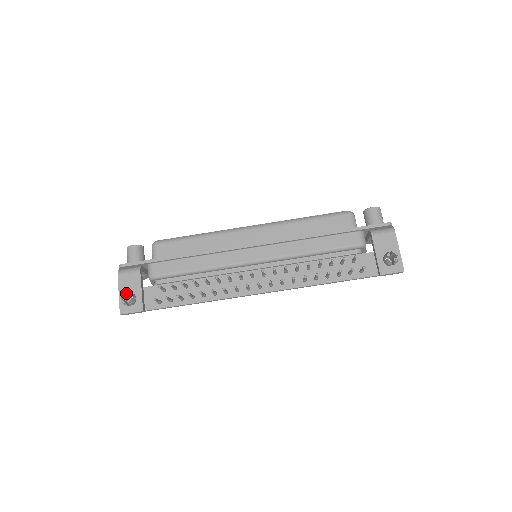
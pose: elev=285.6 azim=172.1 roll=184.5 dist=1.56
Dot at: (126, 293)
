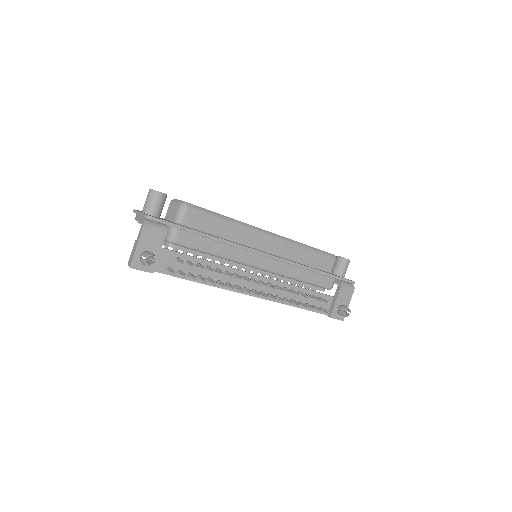
Dot at: (149, 253)
